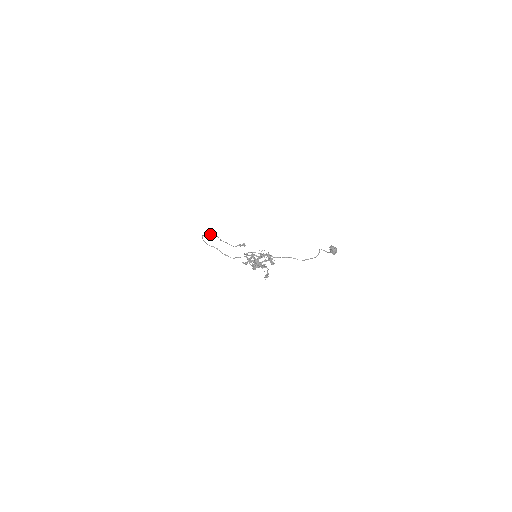
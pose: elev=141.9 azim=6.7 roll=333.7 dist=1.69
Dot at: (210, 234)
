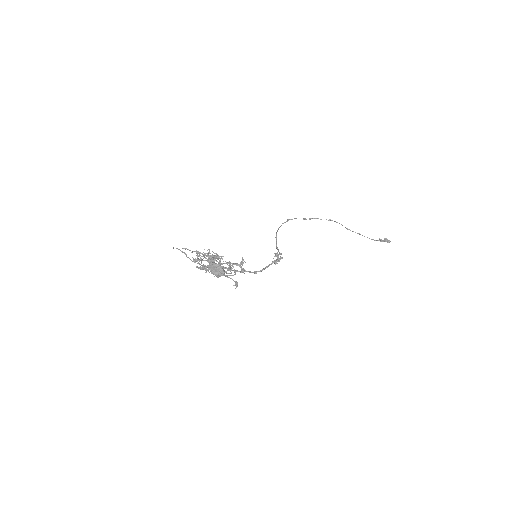
Dot at: (320, 219)
